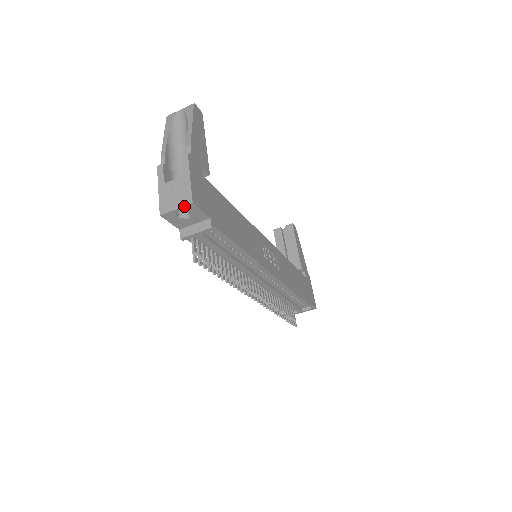
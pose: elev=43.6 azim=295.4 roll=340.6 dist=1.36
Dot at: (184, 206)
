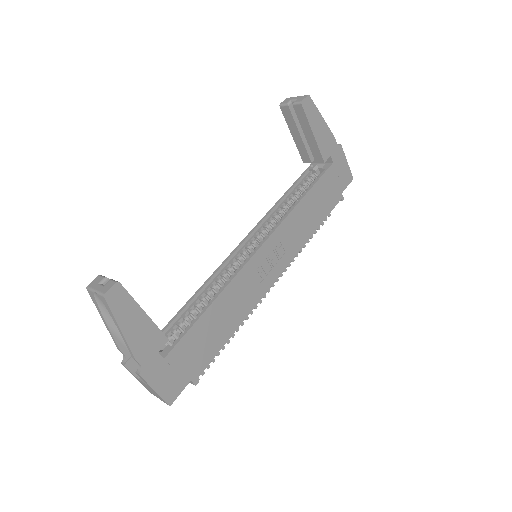
Dot at: occluded
